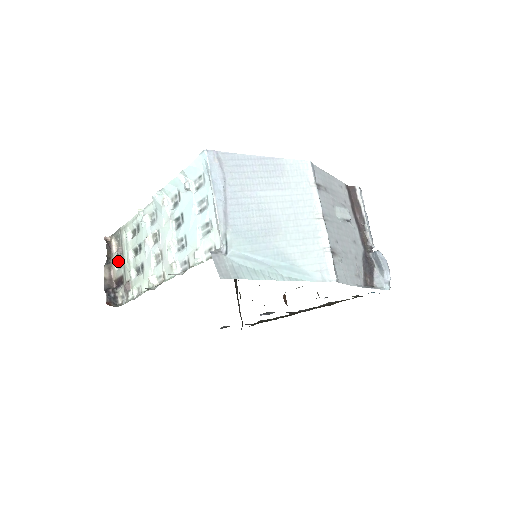
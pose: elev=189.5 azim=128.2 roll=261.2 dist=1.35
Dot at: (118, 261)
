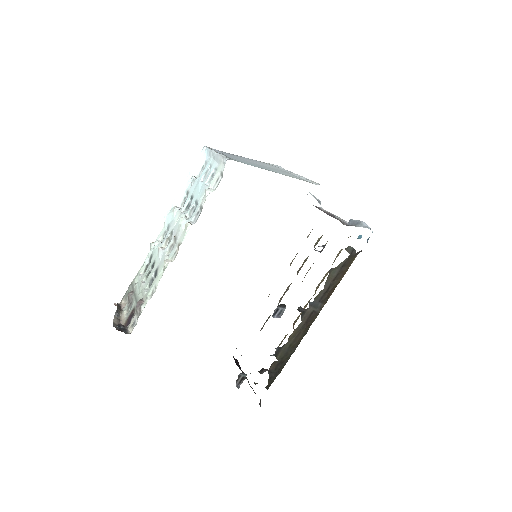
Dot at: (128, 308)
